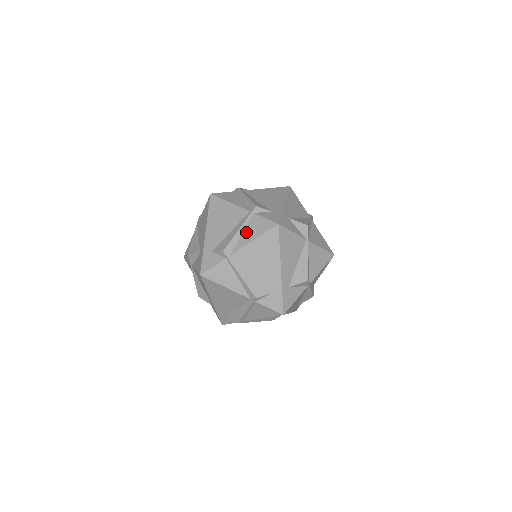
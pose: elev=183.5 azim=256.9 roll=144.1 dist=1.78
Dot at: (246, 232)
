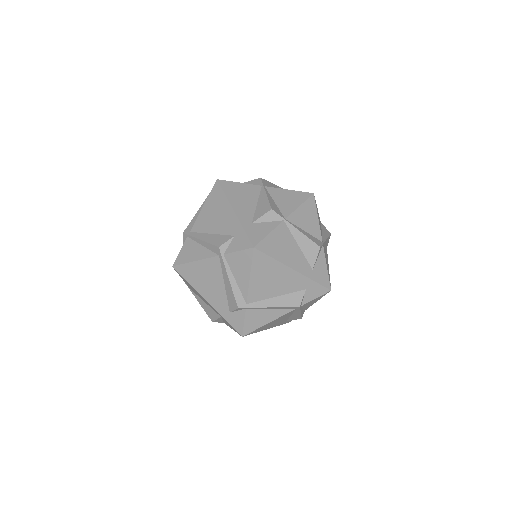
Dot at: occluded
